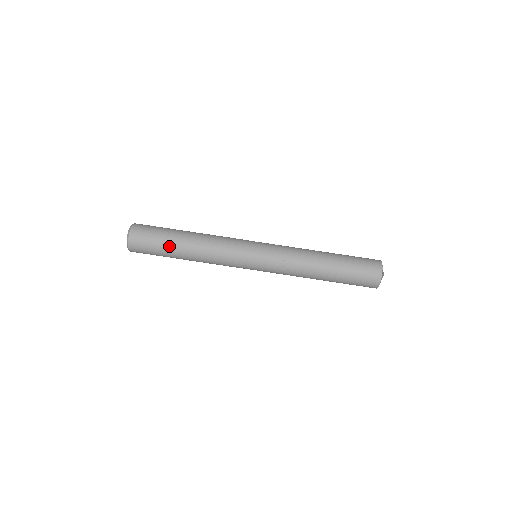
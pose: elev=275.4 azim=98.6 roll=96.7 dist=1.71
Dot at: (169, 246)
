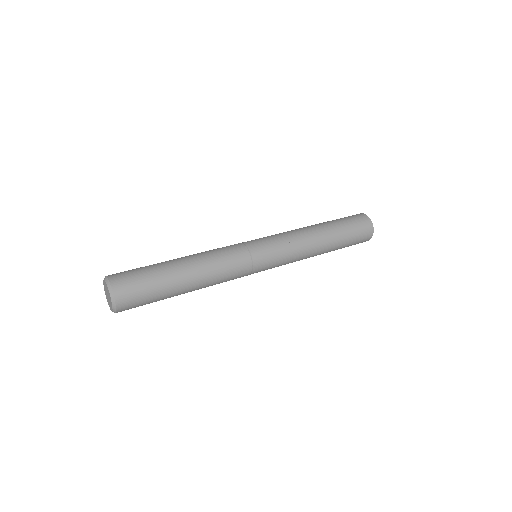
Dot at: (159, 263)
